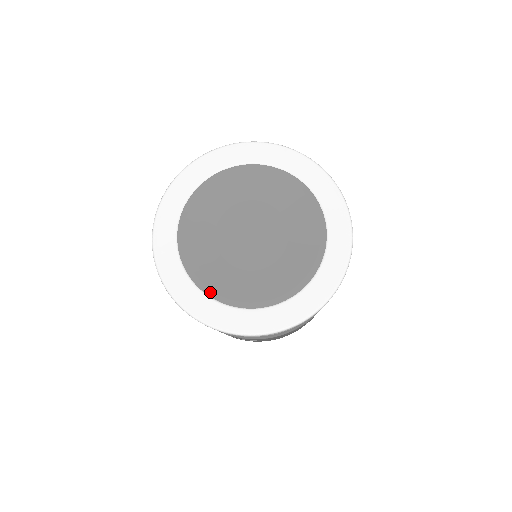
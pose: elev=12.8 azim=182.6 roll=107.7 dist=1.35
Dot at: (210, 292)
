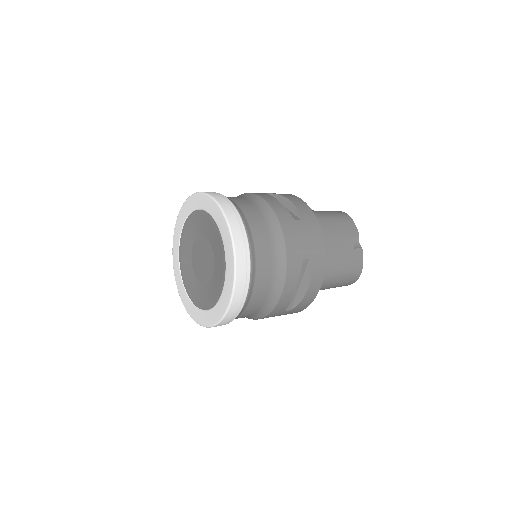
Dot at: (189, 295)
